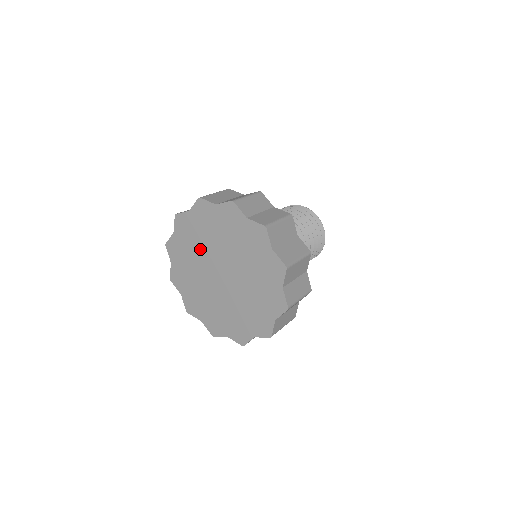
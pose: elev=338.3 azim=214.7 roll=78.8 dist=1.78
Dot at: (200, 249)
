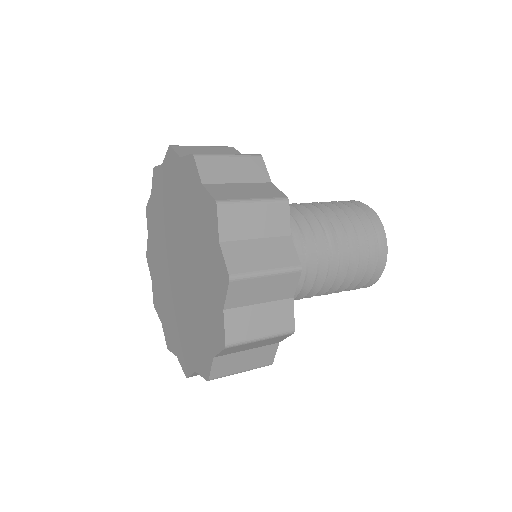
Dot at: (166, 222)
